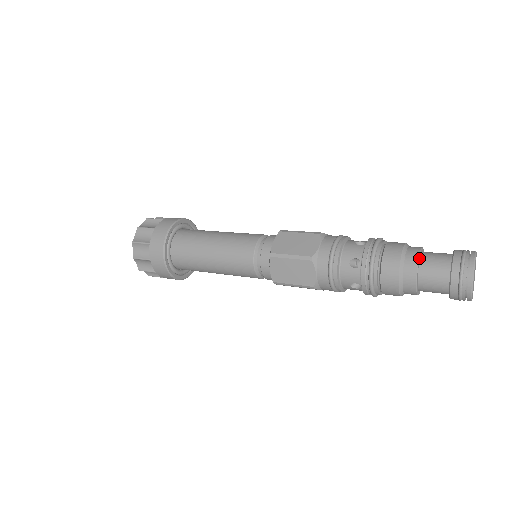
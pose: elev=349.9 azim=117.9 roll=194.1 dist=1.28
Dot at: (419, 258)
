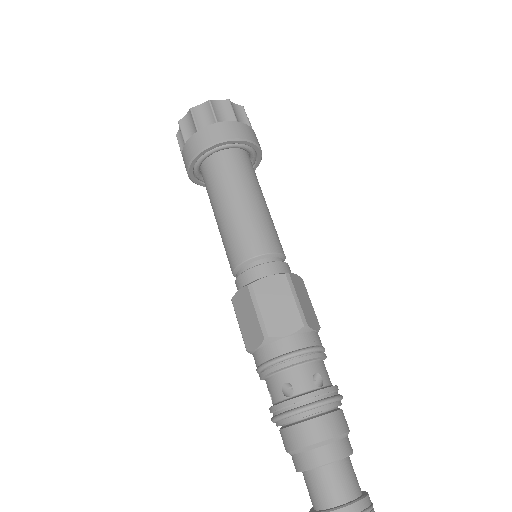
Dot at: (329, 463)
